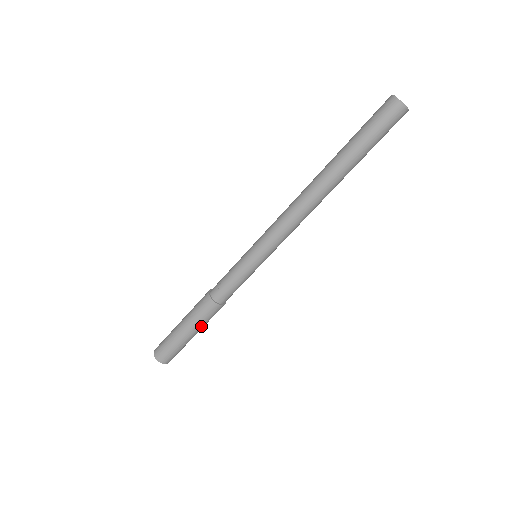
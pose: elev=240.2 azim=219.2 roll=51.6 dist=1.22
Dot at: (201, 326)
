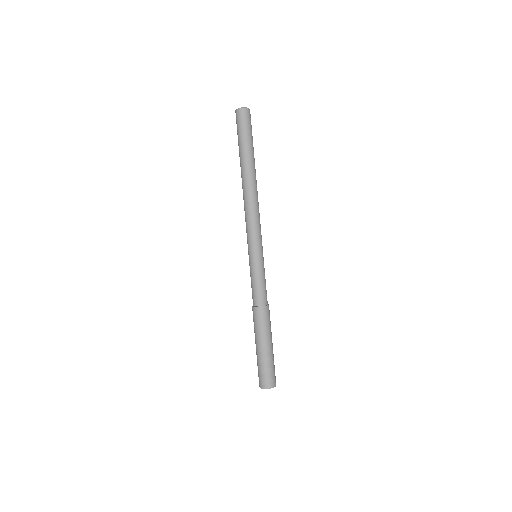
Dot at: (260, 334)
